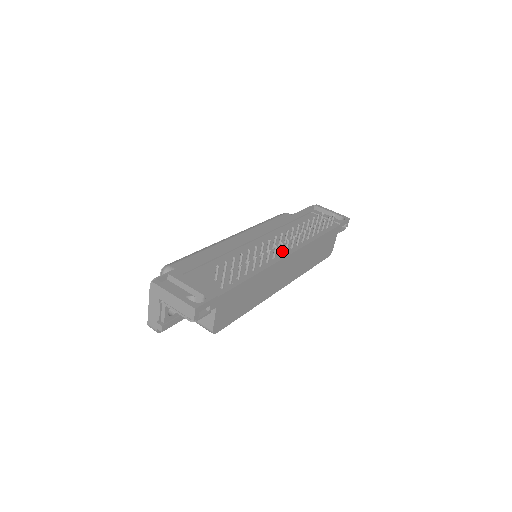
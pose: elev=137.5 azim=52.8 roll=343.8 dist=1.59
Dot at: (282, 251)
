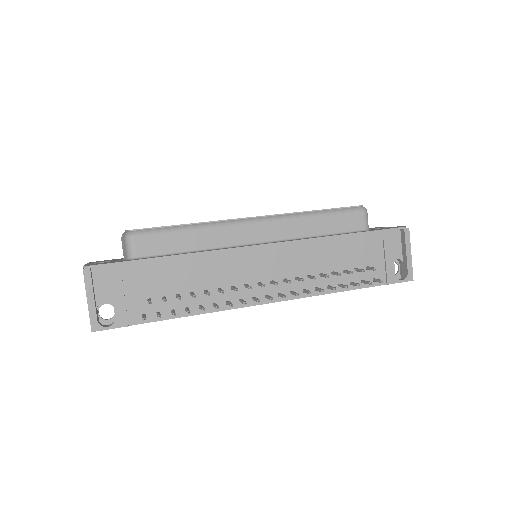
Dot at: (263, 294)
